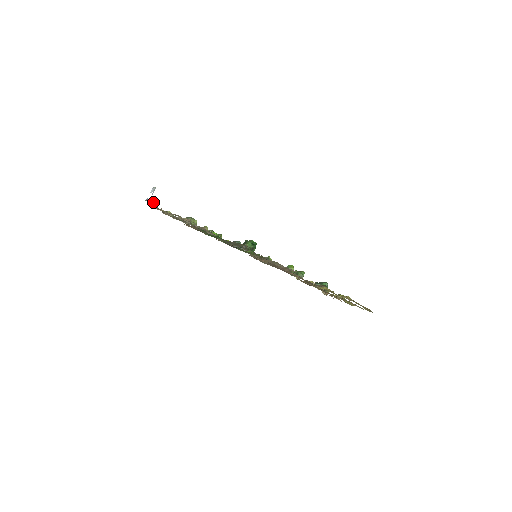
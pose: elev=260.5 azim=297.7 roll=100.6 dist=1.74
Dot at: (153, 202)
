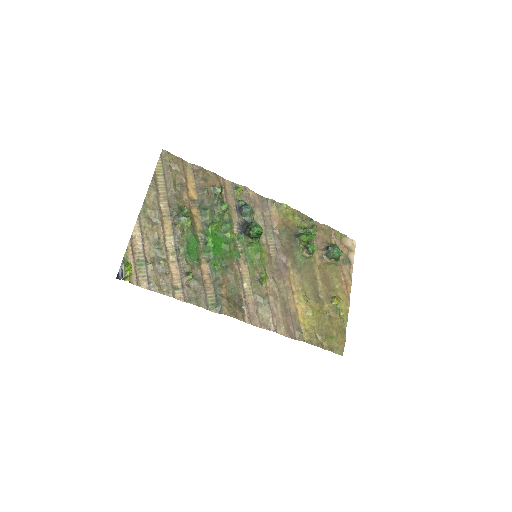
Dot at: (127, 270)
